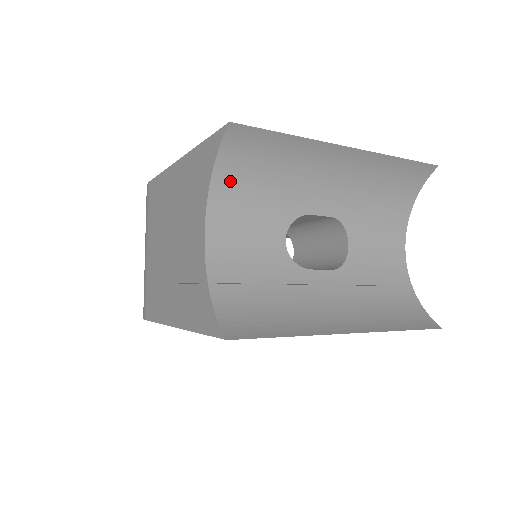
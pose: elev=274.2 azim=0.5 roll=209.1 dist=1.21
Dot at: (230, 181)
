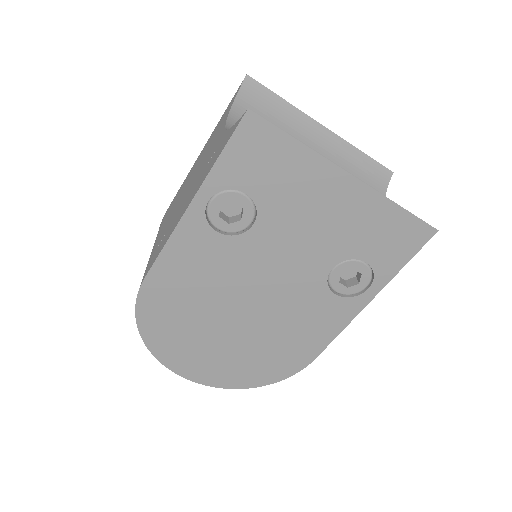
Dot at: occluded
